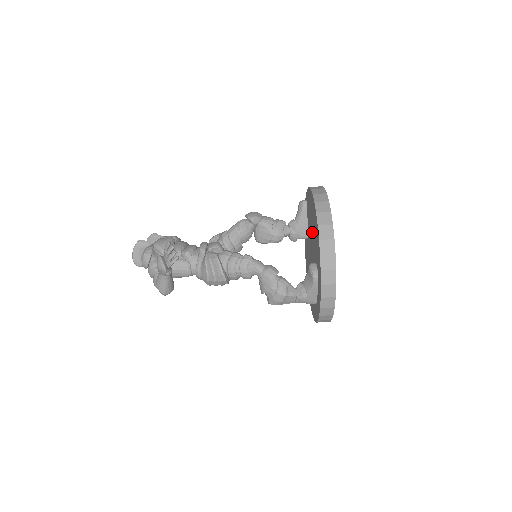
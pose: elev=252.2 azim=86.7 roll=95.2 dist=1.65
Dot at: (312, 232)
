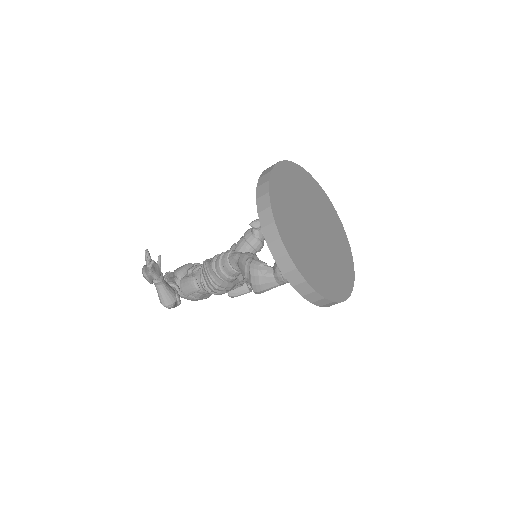
Dot at: occluded
